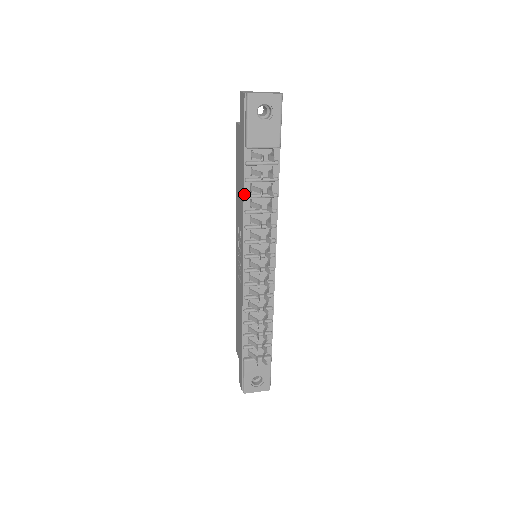
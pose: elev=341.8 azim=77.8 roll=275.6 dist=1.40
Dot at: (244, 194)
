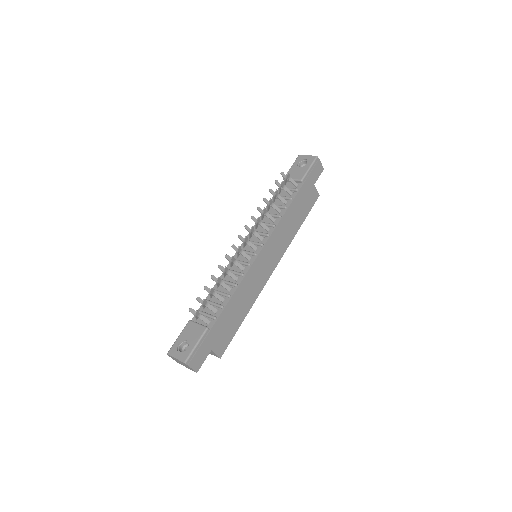
Dot at: occluded
